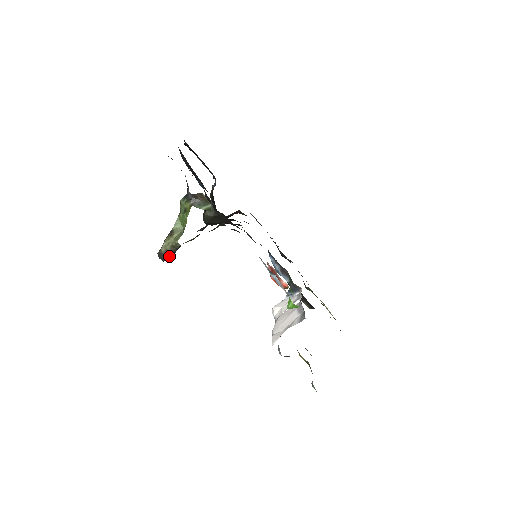
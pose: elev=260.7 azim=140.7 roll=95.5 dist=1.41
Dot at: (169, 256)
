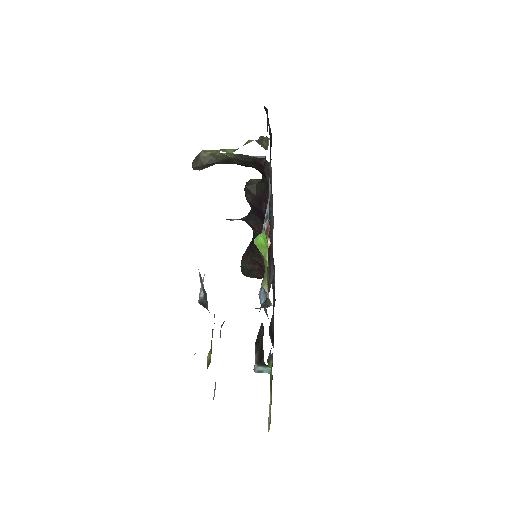
Dot at: (202, 162)
